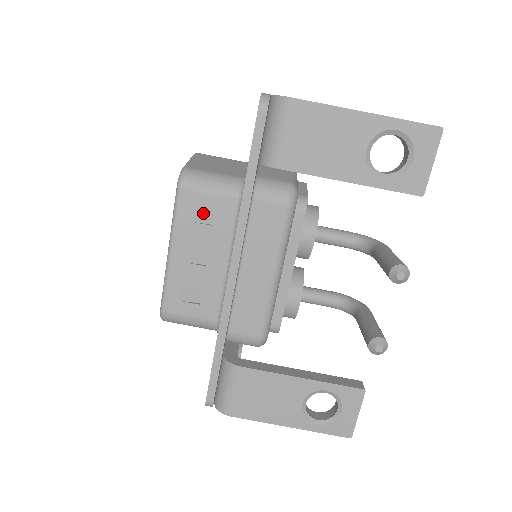
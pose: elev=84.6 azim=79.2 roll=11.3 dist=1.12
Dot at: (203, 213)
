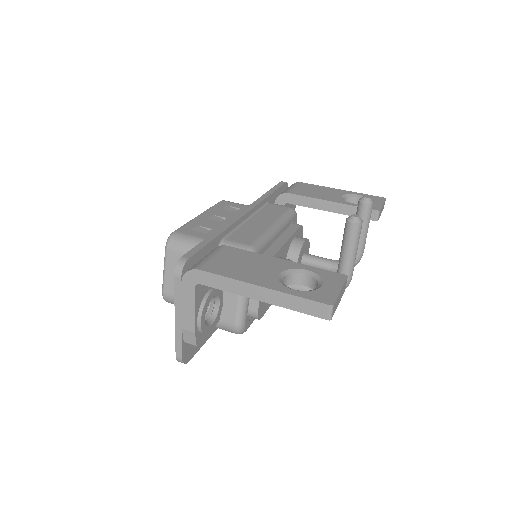
Dot at: (231, 209)
